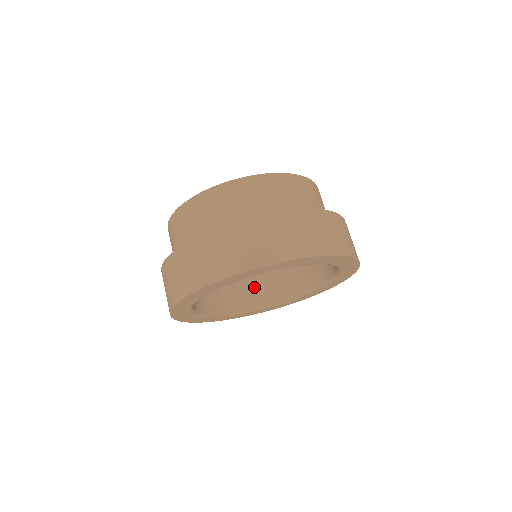
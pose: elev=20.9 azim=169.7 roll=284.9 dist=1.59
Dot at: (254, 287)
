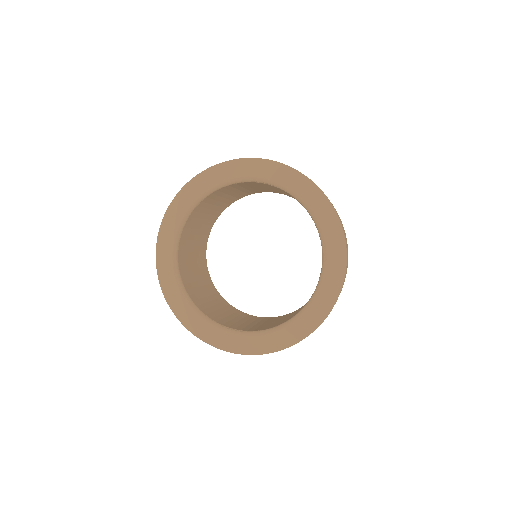
Dot at: (210, 308)
